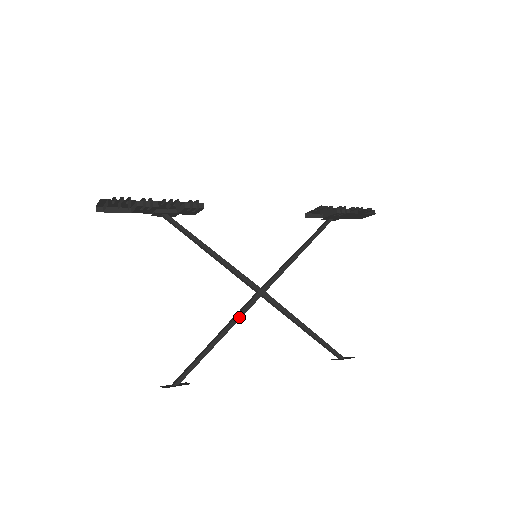
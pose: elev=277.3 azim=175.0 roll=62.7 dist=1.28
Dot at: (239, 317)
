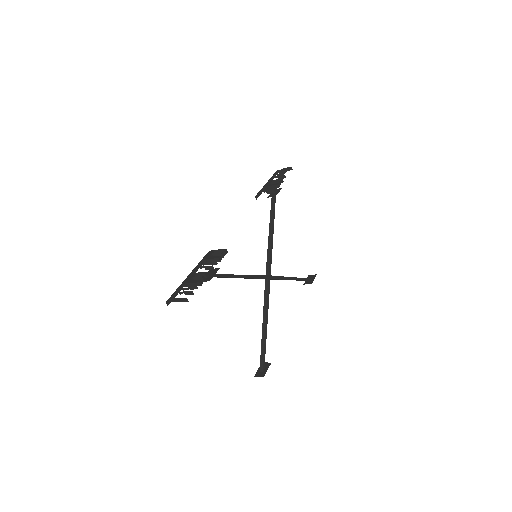
Dot at: (268, 303)
